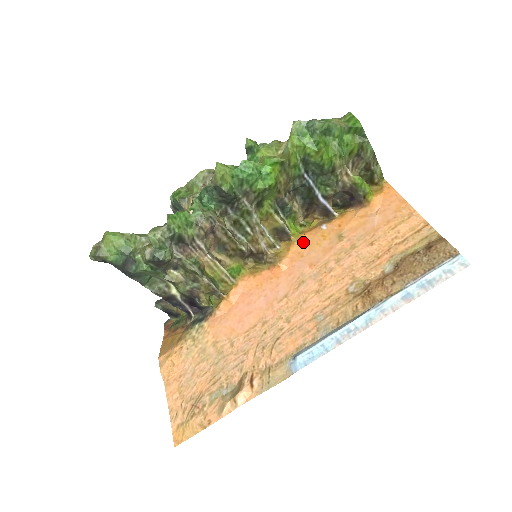
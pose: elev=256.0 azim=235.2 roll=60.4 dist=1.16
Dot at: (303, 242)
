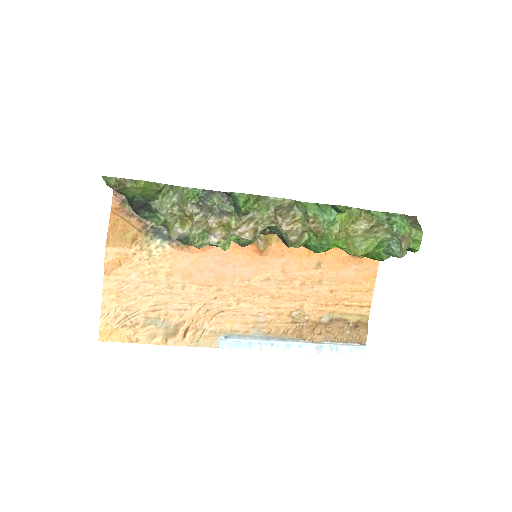
Dot at: occluded
